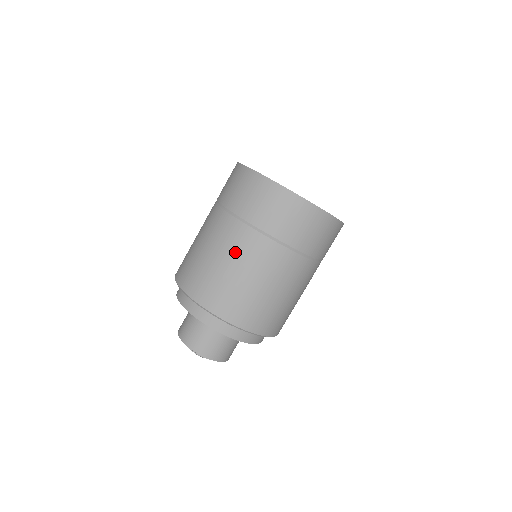
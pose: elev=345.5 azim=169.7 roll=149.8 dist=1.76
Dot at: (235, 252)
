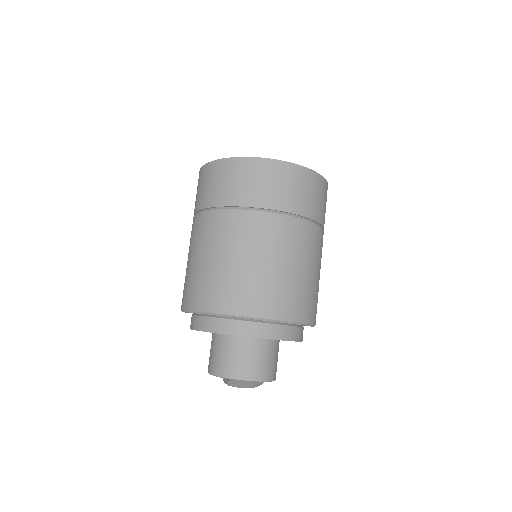
Dot at: occluded
